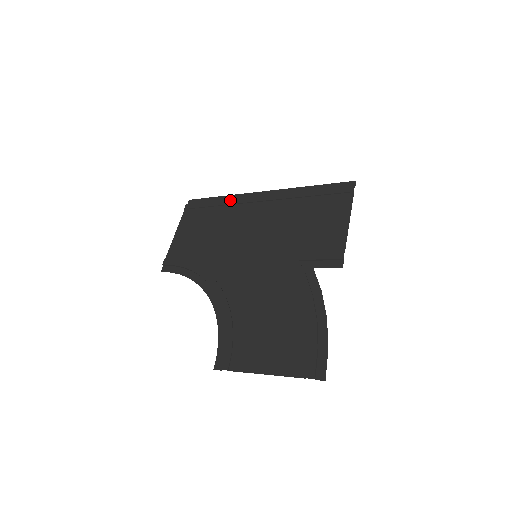
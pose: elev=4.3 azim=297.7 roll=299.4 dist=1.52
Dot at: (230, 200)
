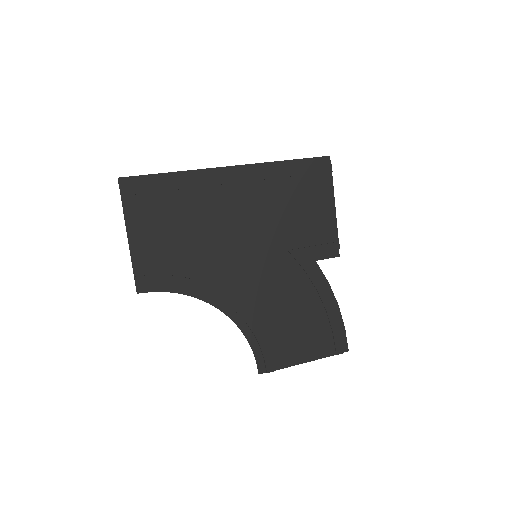
Dot at: (191, 181)
